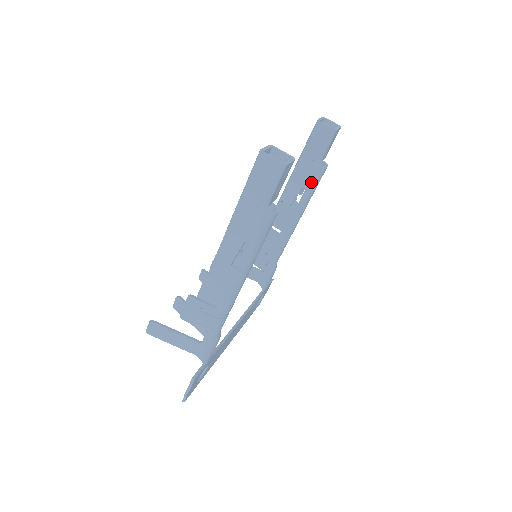
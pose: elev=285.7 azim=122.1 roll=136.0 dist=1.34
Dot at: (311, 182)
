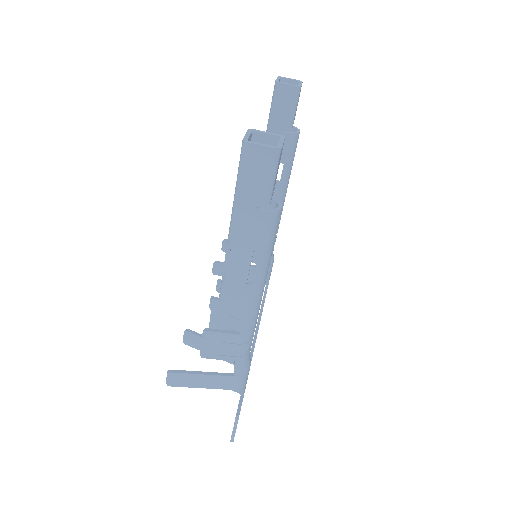
Dot at: (287, 154)
